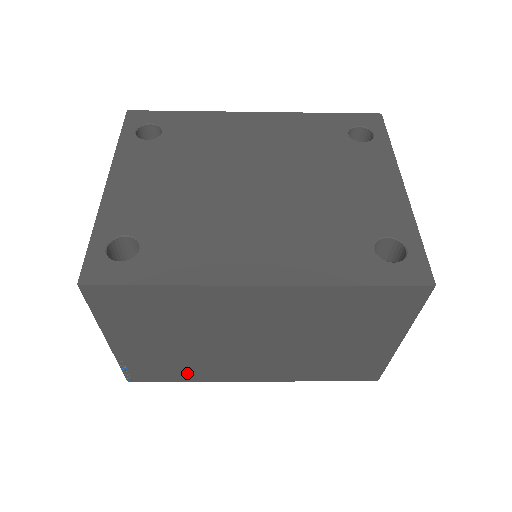
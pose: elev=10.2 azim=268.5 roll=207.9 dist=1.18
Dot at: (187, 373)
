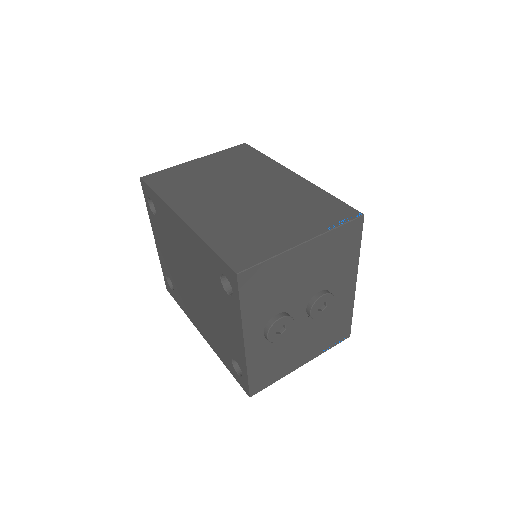
Dot at: occluded
